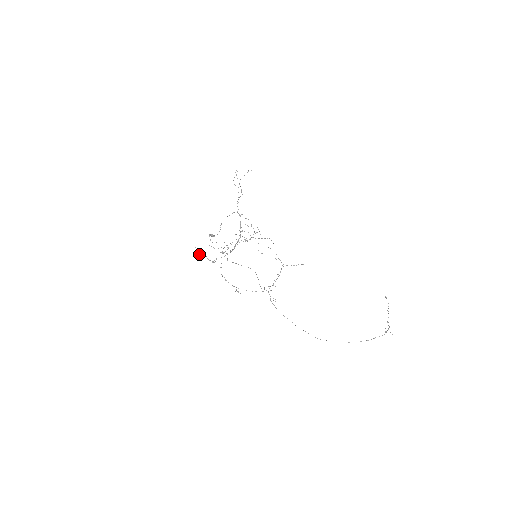
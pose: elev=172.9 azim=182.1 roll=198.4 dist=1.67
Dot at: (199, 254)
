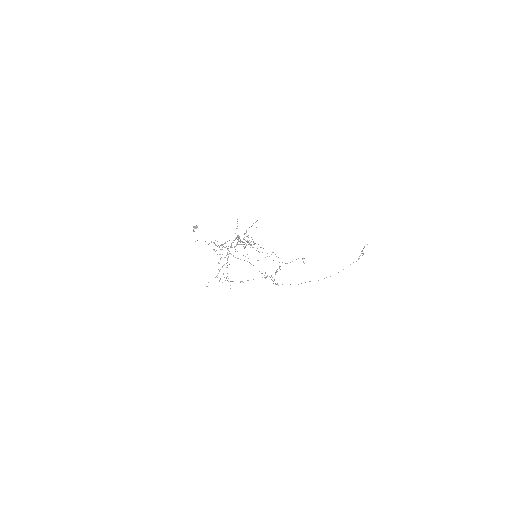
Dot at: occluded
